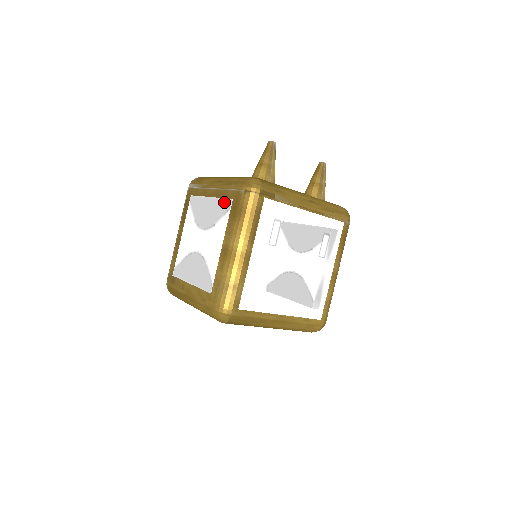
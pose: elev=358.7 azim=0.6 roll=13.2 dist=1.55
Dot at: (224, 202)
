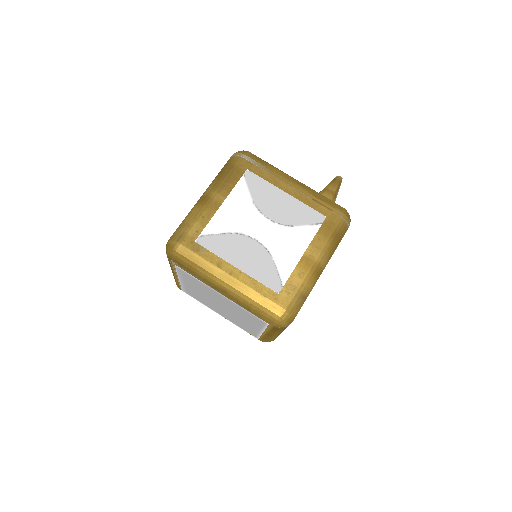
Dot at: (312, 212)
